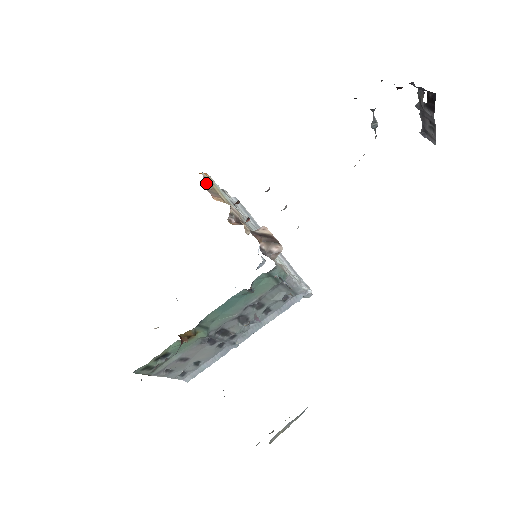
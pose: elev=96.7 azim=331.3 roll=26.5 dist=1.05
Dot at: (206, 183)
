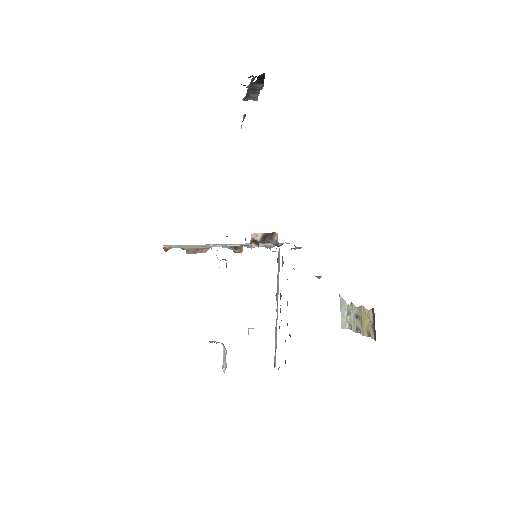
Dot at: (186, 250)
